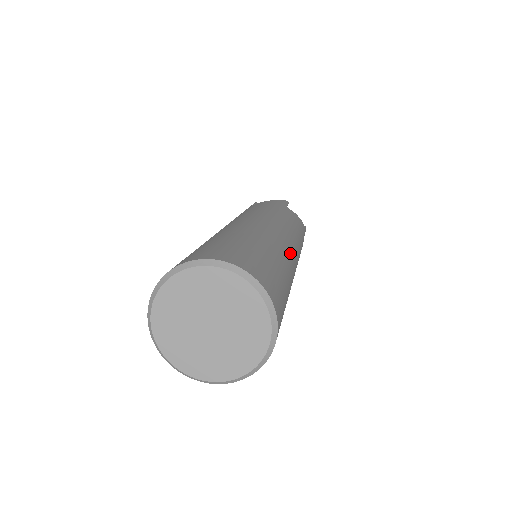
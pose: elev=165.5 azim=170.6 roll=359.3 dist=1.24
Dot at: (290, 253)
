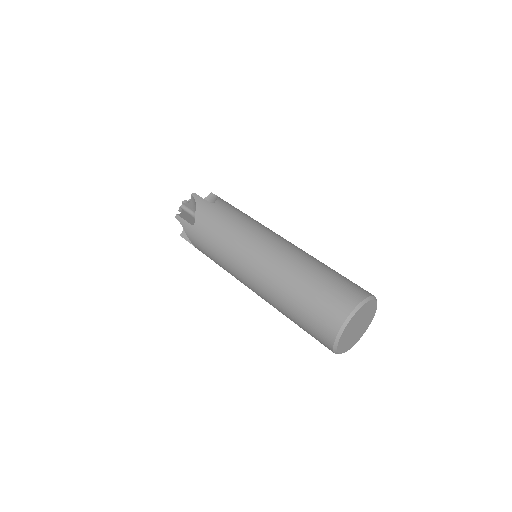
Dot at: occluded
